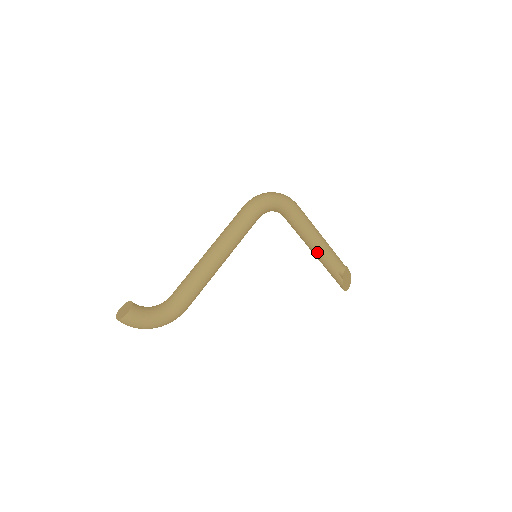
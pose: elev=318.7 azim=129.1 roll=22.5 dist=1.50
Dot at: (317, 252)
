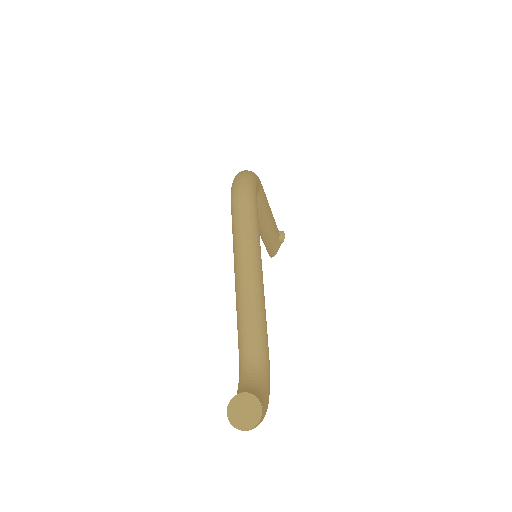
Dot at: (269, 226)
